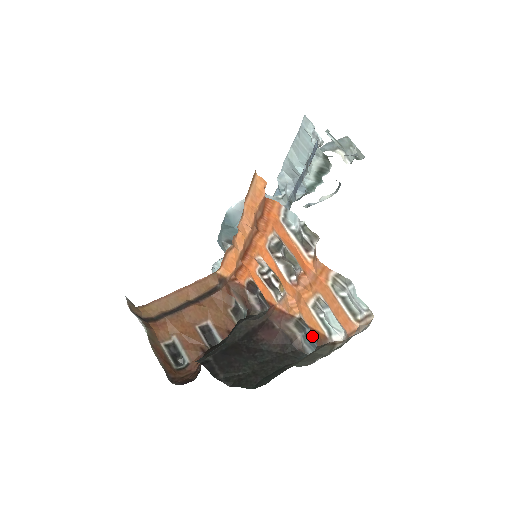
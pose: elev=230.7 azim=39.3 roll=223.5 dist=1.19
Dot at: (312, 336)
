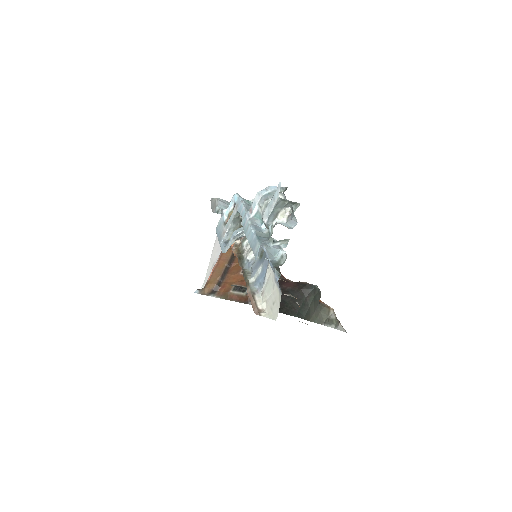
Dot at: occluded
